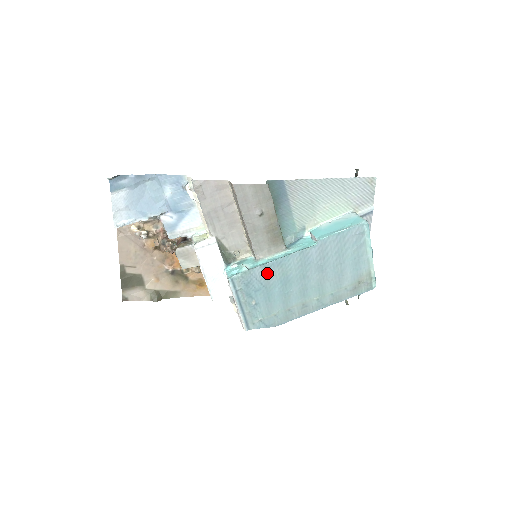
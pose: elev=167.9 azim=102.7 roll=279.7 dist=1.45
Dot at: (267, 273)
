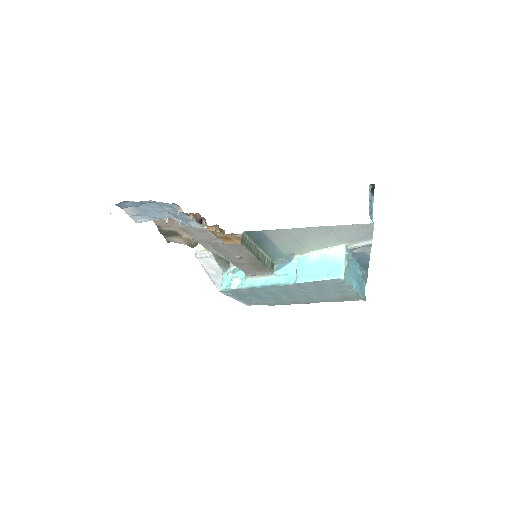
Dot at: (253, 291)
